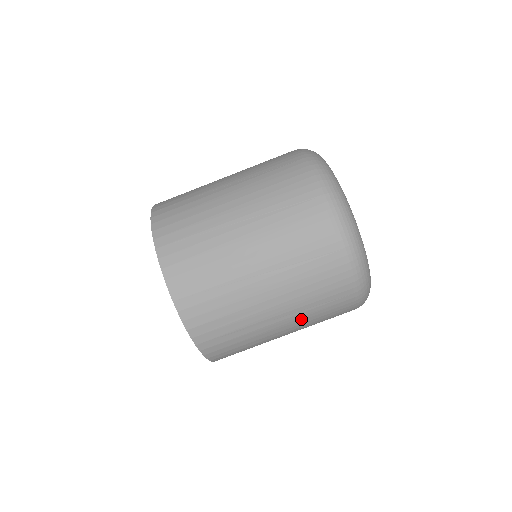
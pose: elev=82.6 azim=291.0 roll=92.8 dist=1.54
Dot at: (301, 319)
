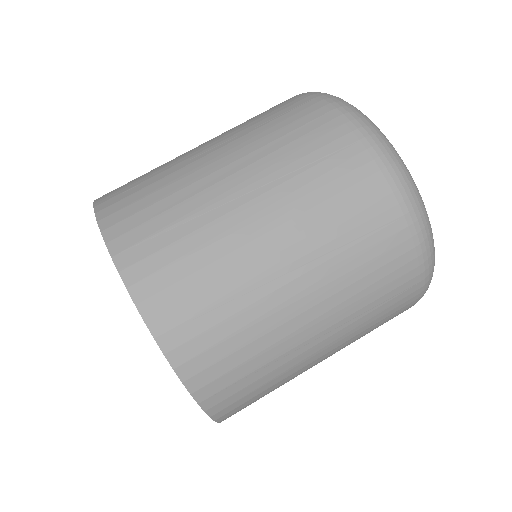
Dot at: (289, 200)
